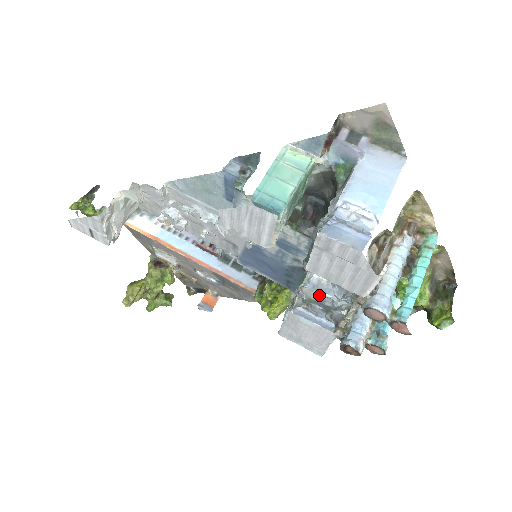
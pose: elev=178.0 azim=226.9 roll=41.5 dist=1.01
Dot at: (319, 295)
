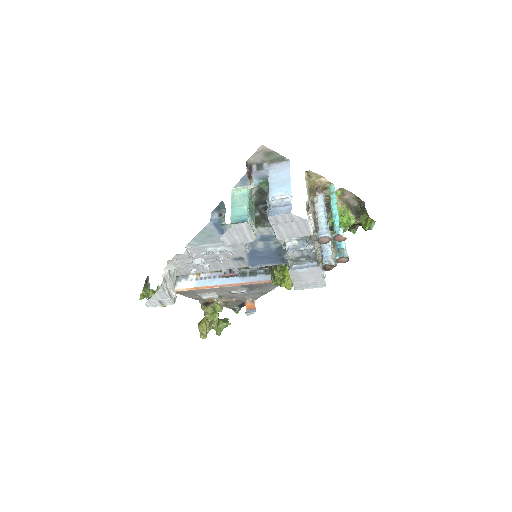
Dot at: (298, 252)
